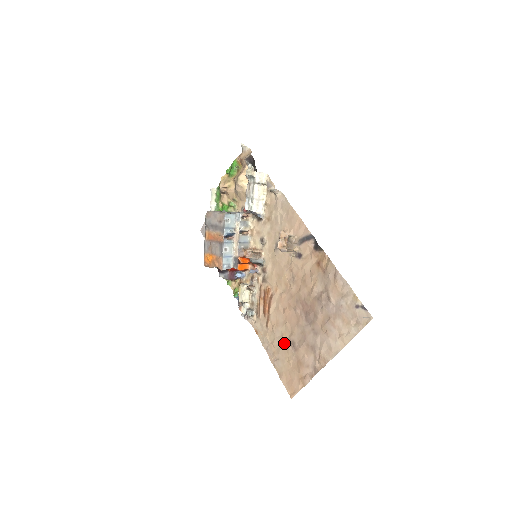
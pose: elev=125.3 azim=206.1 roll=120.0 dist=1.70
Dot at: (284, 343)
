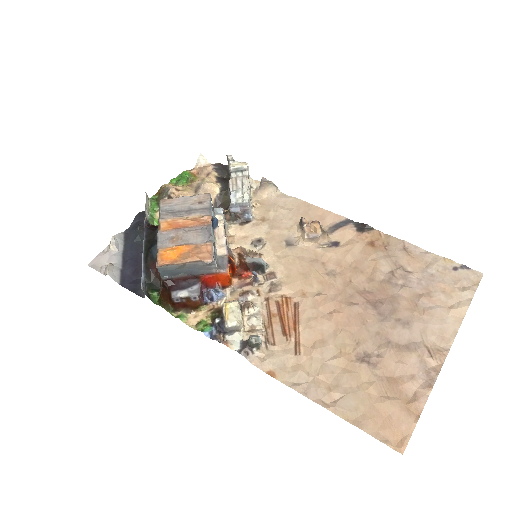
Dot at: (347, 363)
